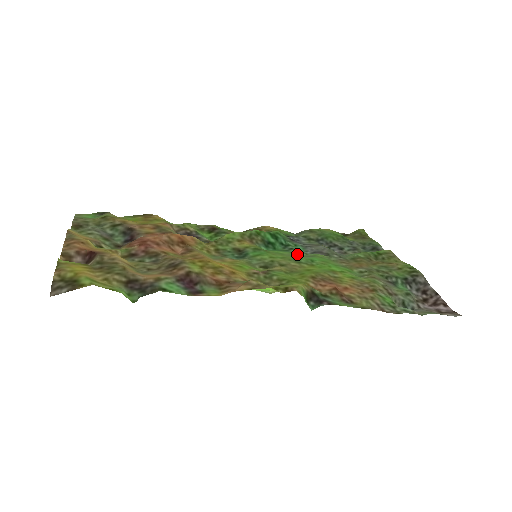
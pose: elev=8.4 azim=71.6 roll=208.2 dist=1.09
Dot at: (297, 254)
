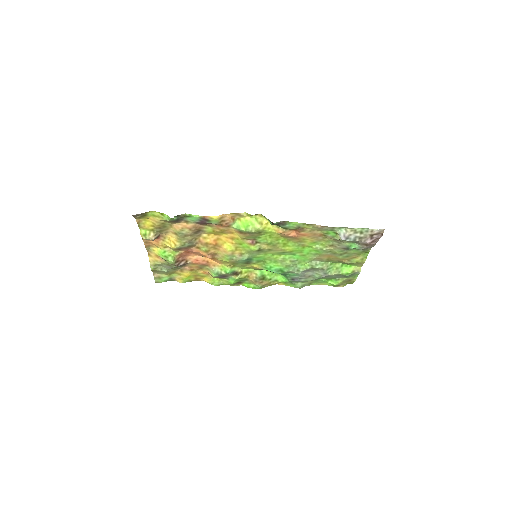
Dot at: (289, 266)
